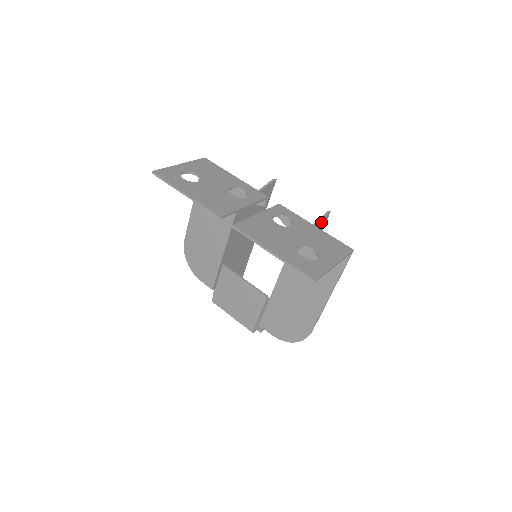
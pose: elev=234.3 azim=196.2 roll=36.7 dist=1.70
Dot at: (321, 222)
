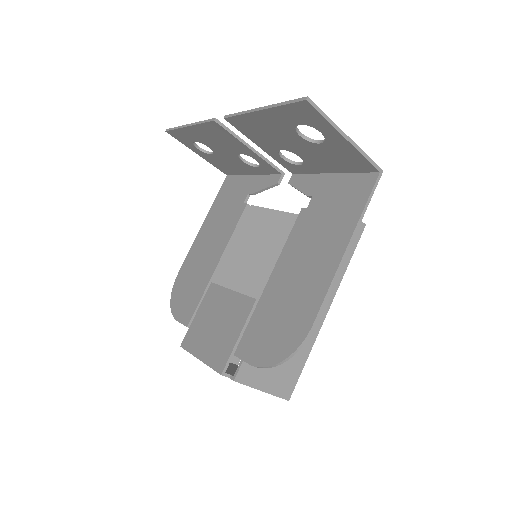
Dot at: occluded
